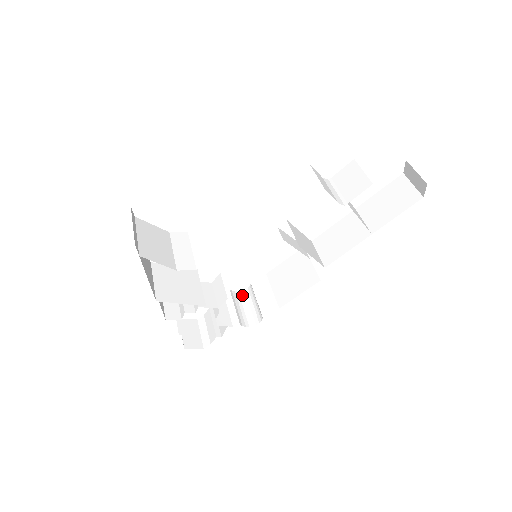
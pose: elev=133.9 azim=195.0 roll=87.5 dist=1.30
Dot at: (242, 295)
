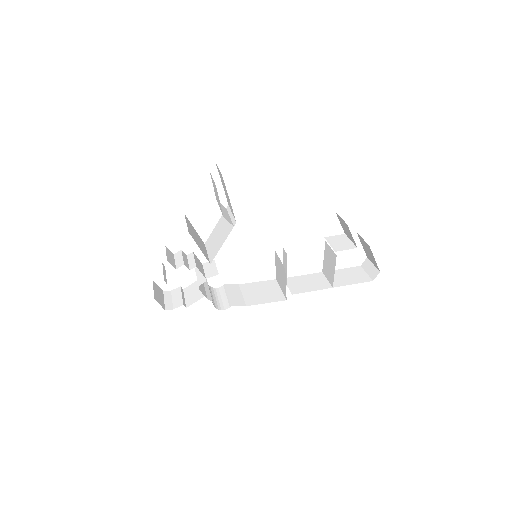
Dot at: (213, 290)
